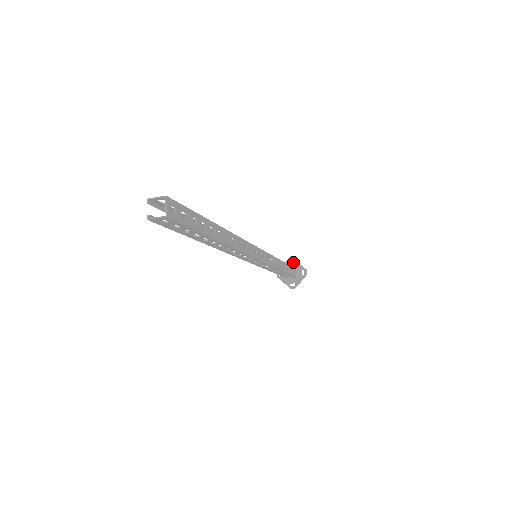
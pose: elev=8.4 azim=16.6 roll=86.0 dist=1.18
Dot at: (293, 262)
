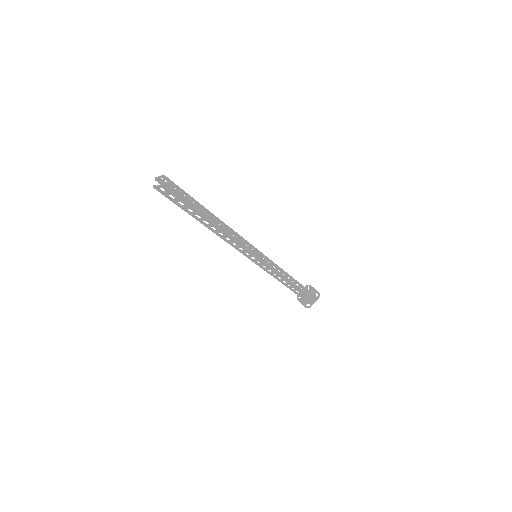
Dot at: (310, 287)
